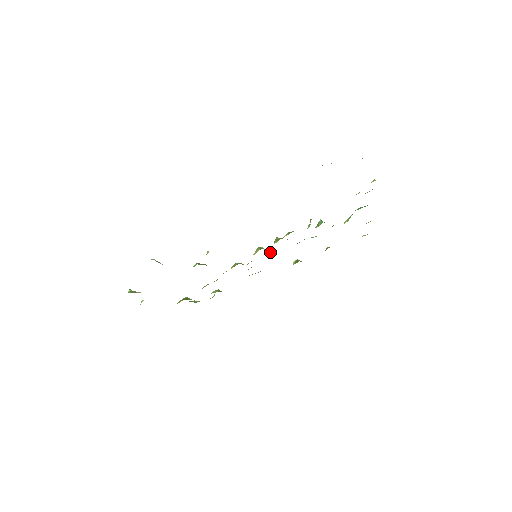
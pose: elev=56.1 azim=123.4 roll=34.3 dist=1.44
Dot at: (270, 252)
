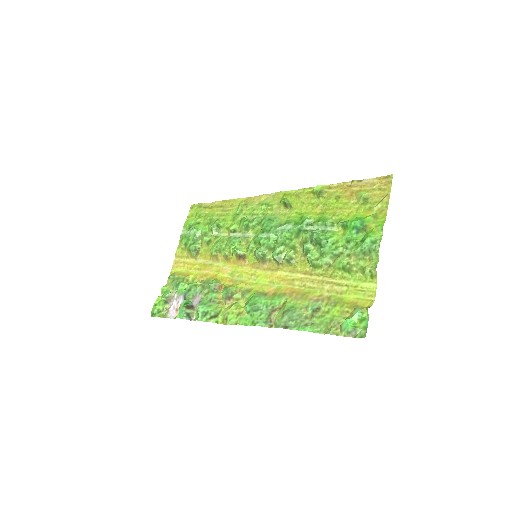
Dot at: (267, 249)
